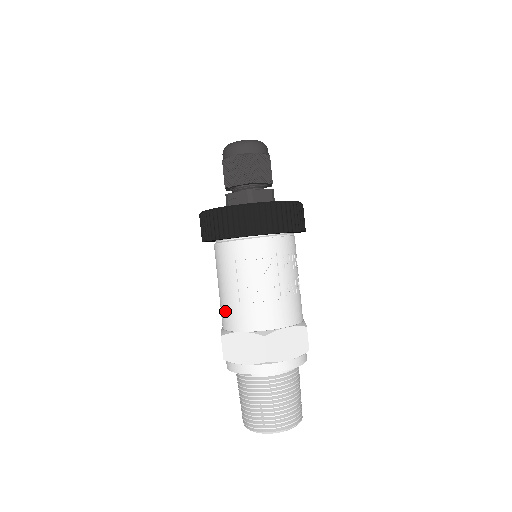
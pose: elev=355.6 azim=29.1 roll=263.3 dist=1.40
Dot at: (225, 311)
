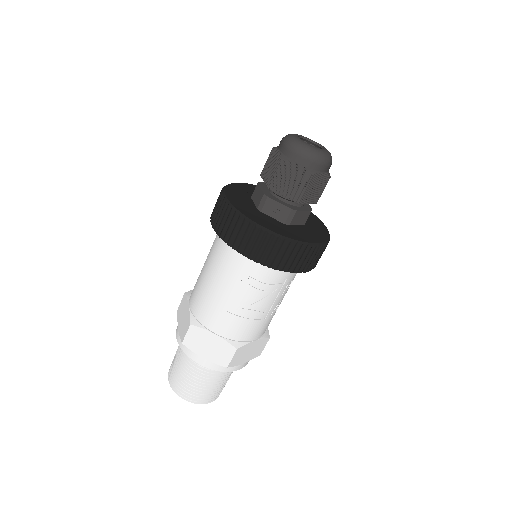
Dot at: (205, 305)
